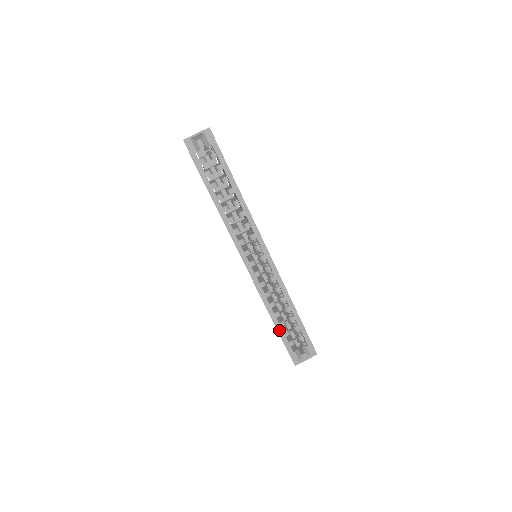
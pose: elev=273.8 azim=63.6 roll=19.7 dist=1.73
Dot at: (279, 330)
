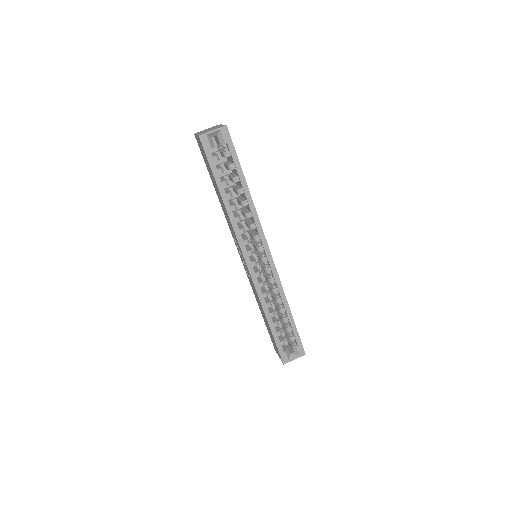
Dot at: (272, 330)
